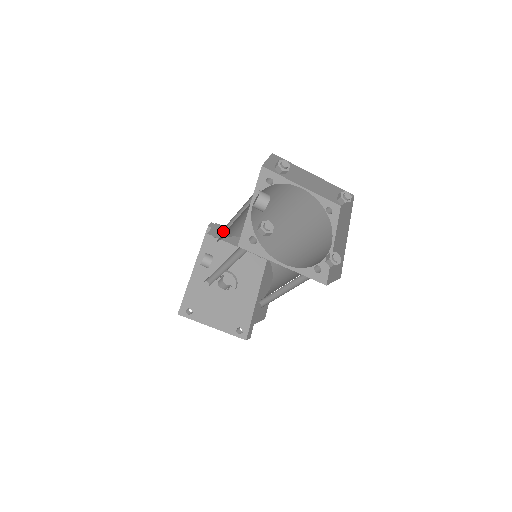
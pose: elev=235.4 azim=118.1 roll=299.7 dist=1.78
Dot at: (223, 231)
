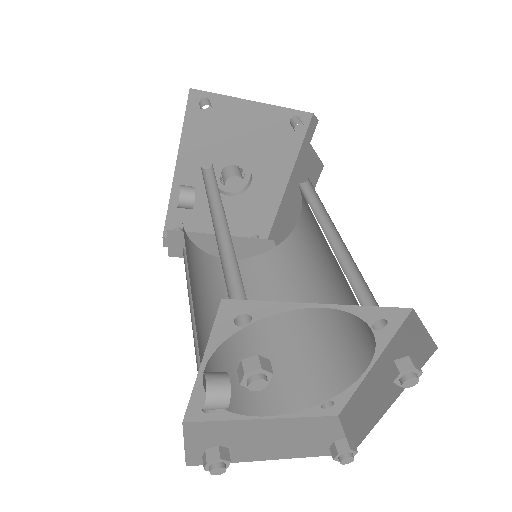
Dot at: occluded
